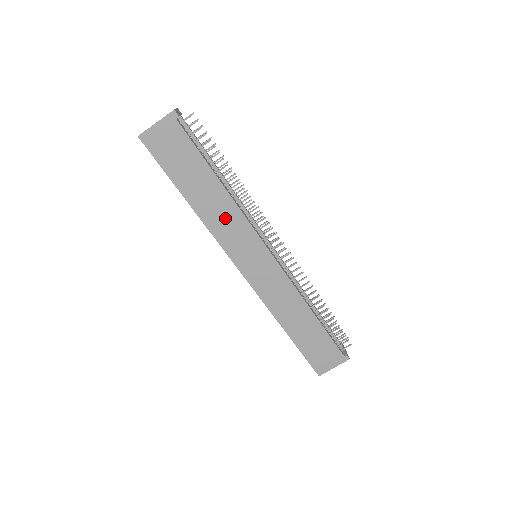
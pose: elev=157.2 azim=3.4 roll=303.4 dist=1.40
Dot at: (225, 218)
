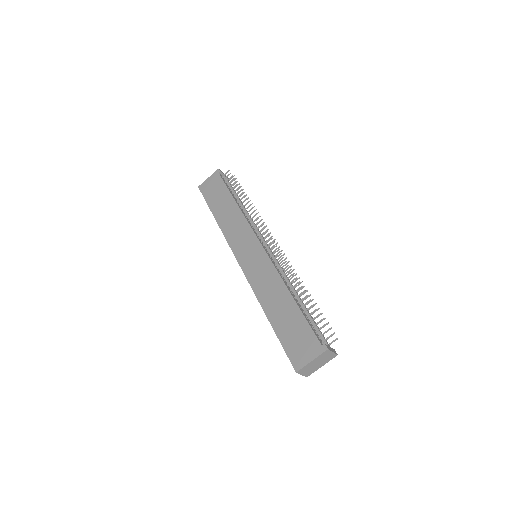
Dot at: (234, 224)
